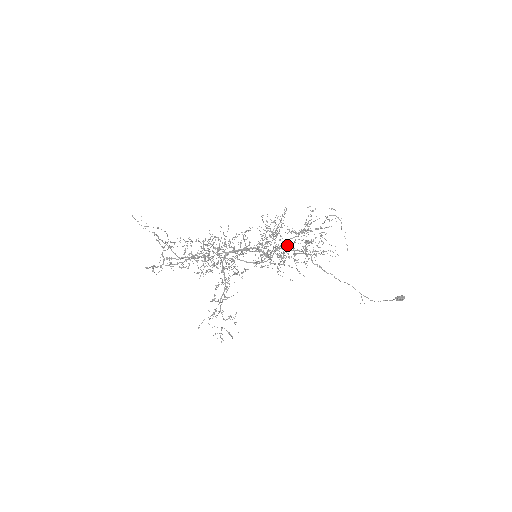
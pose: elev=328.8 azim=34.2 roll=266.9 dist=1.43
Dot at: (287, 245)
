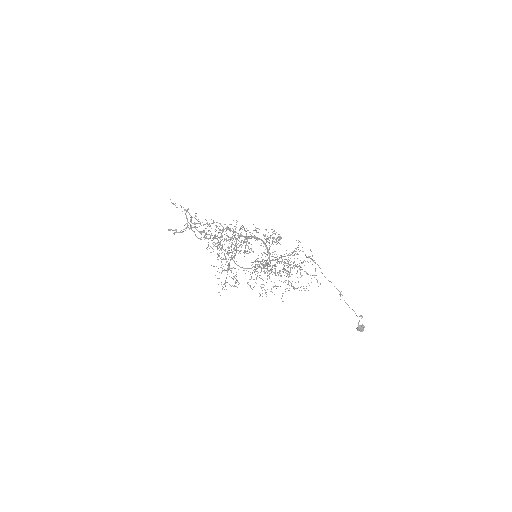
Dot at: occluded
